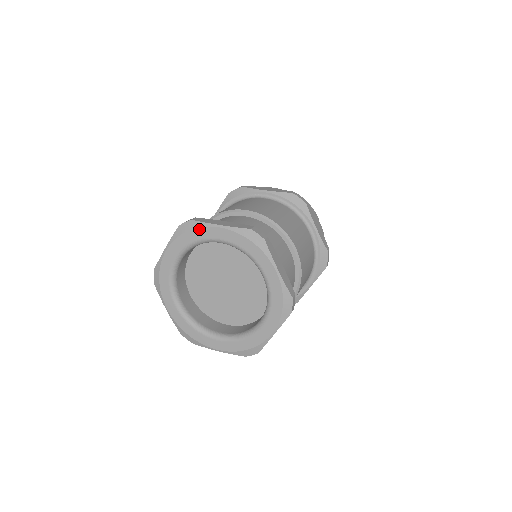
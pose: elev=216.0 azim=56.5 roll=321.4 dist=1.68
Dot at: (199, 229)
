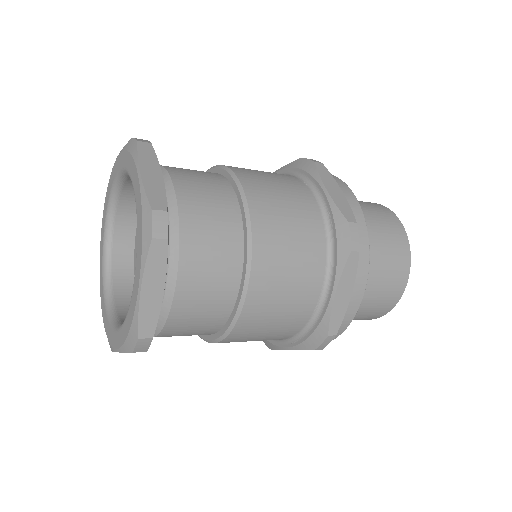
Dot at: (111, 173)
